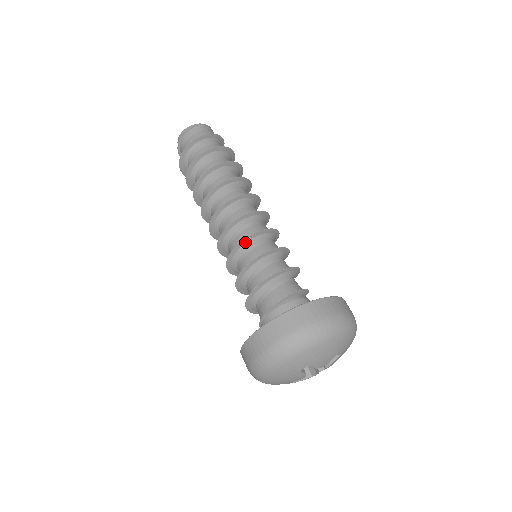
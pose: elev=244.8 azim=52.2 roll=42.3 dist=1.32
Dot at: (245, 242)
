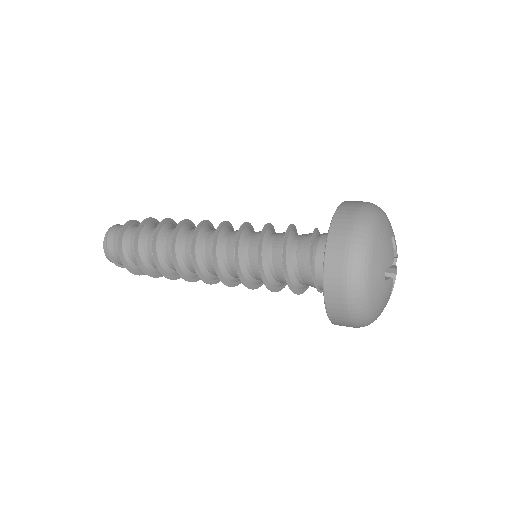
Dot at: (237, 257)
